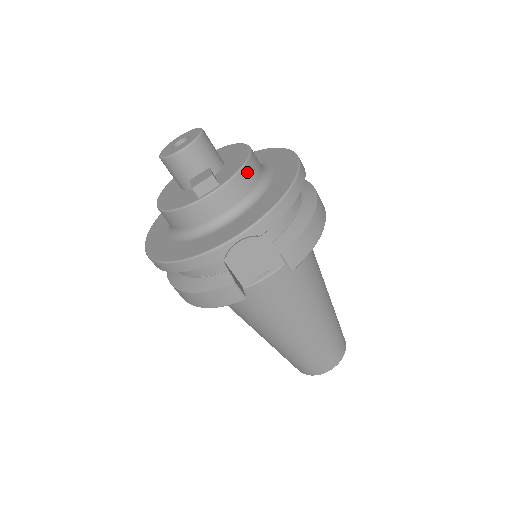
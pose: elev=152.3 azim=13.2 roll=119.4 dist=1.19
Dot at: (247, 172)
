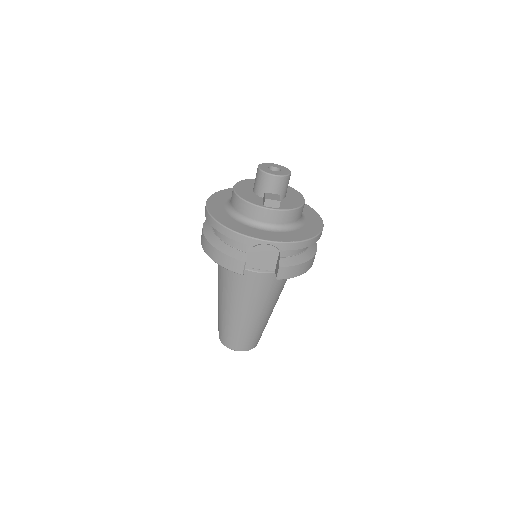
Dot at: (296, 213)
